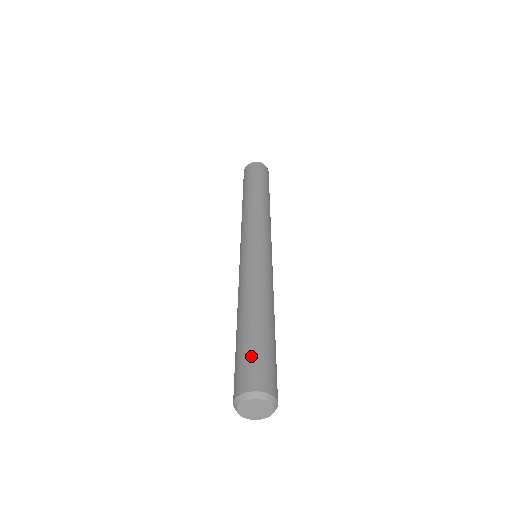
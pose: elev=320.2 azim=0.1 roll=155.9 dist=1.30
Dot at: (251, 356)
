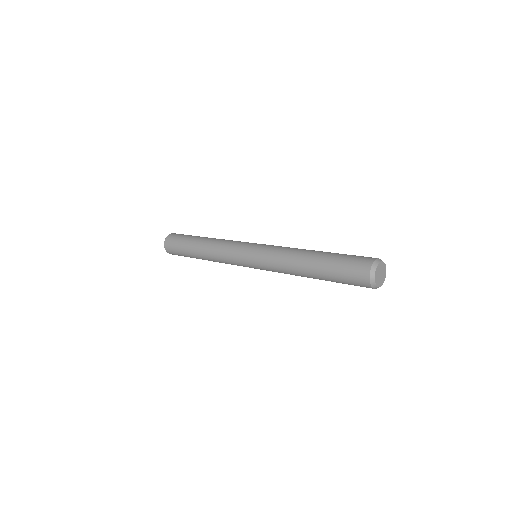
Dot at: (351, 255)
